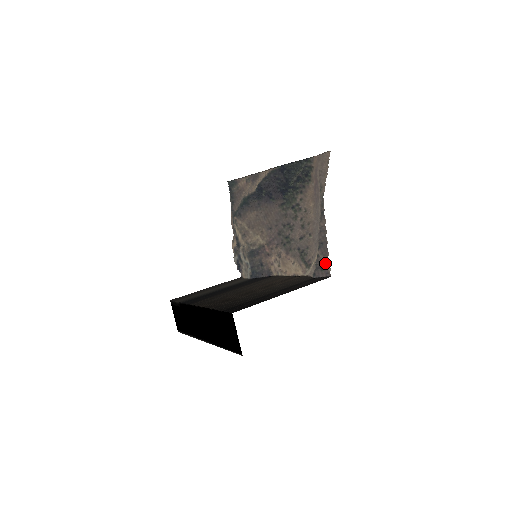
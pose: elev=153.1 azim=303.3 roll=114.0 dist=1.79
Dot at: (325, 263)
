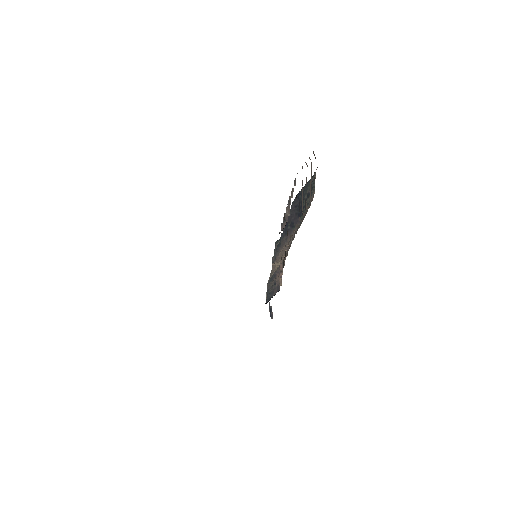
Dot at: occluded
